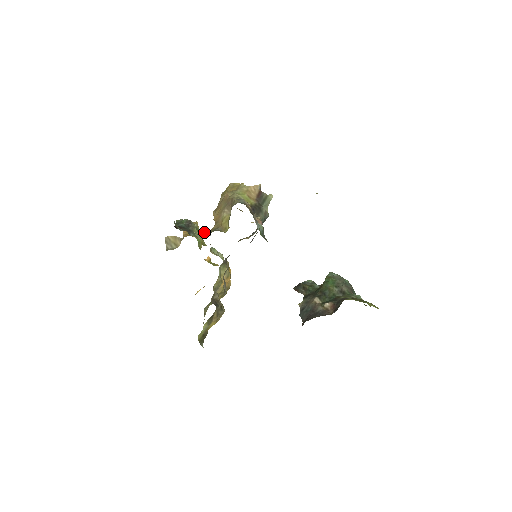
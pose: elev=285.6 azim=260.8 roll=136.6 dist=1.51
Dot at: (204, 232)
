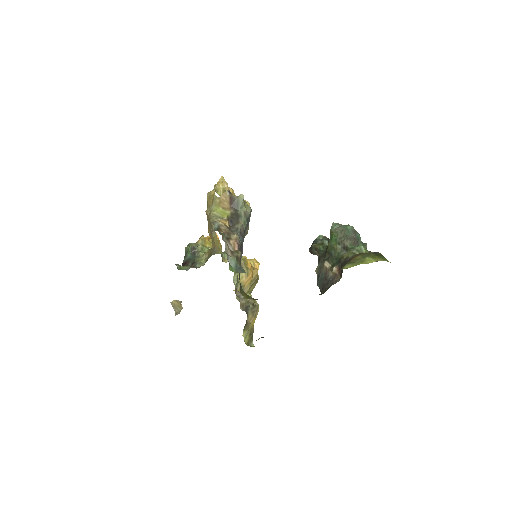
Dot at: (207, 254)
